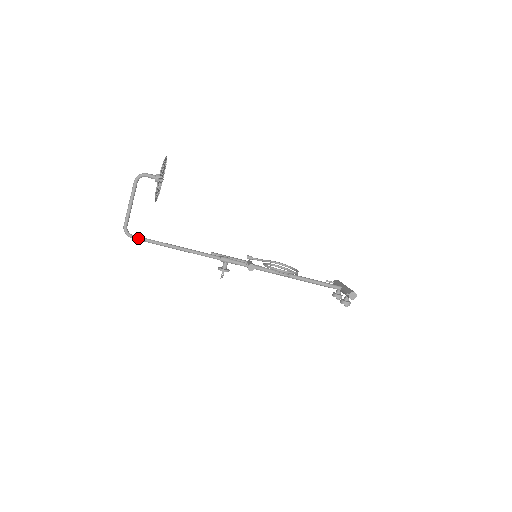
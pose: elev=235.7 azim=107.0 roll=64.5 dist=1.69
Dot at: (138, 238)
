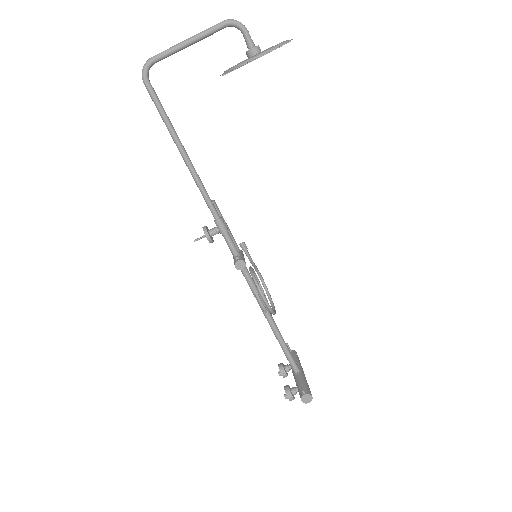
Dot at: (152, 92)
